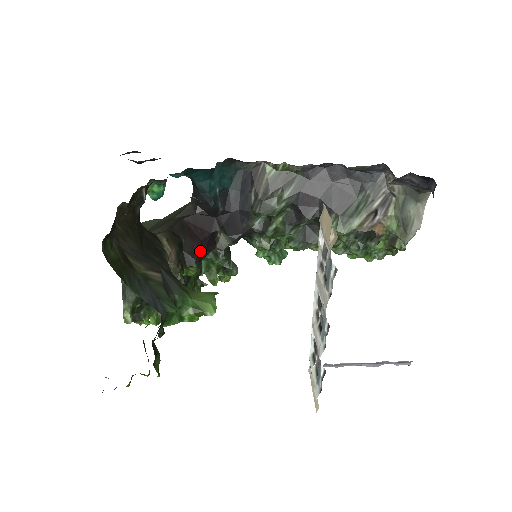
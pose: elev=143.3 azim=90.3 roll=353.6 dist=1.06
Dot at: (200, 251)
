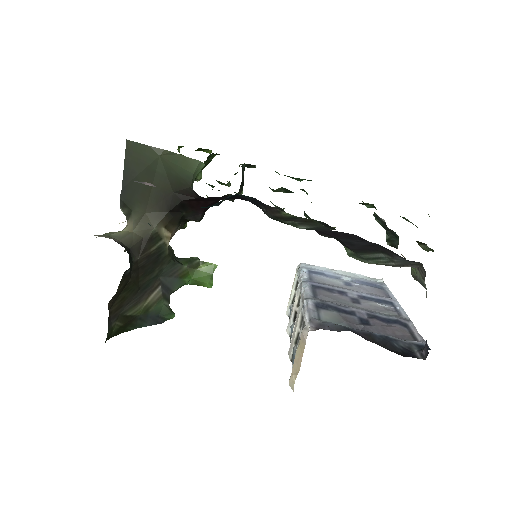
Dot at: (204, 211)
